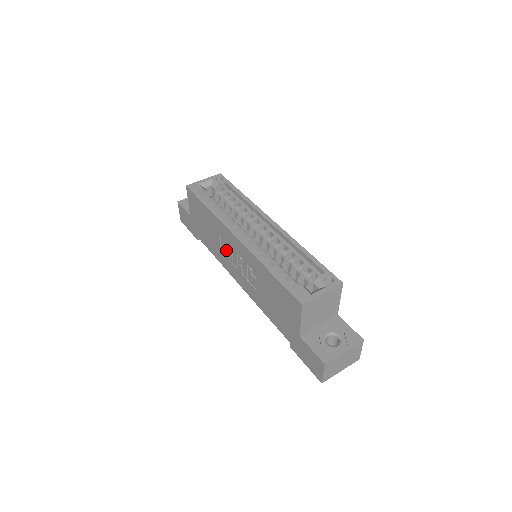
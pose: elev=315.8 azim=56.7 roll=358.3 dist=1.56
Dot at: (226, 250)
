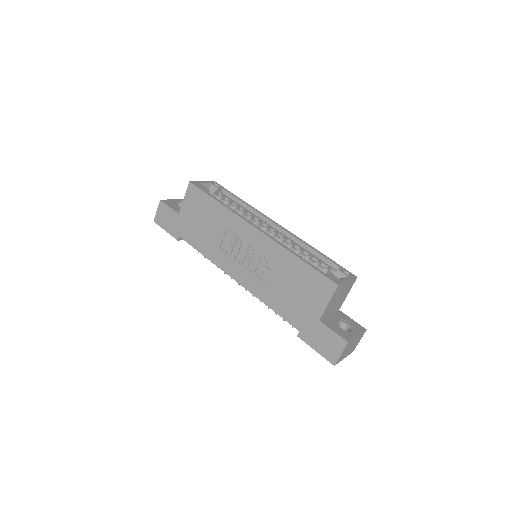
Dot at: (231, 245)
